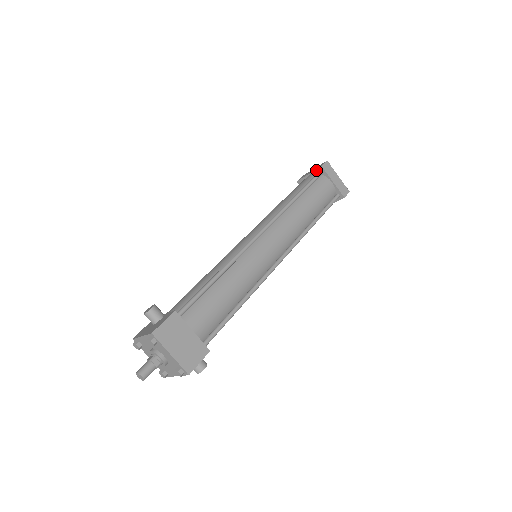
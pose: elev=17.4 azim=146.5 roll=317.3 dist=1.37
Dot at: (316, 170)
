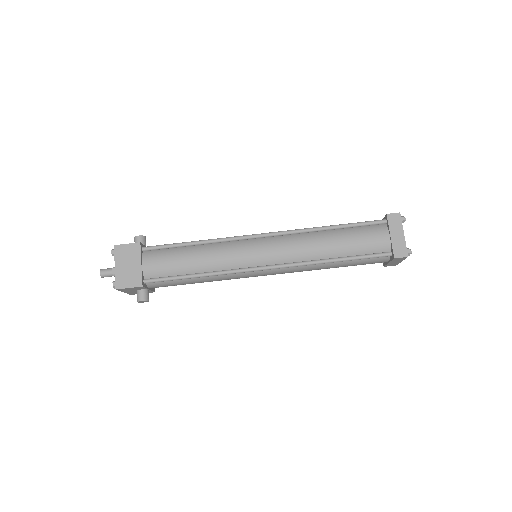
Dot at: (384, 217)
